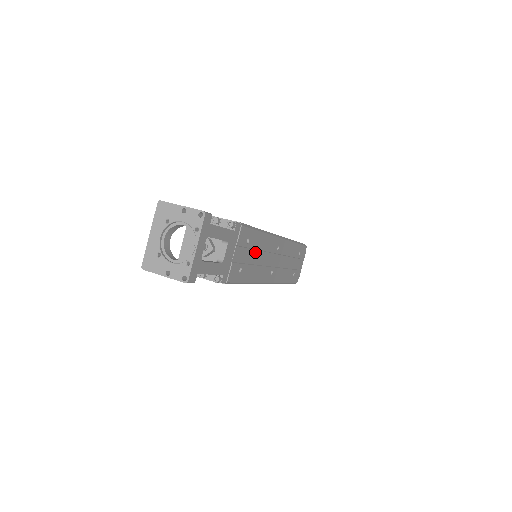
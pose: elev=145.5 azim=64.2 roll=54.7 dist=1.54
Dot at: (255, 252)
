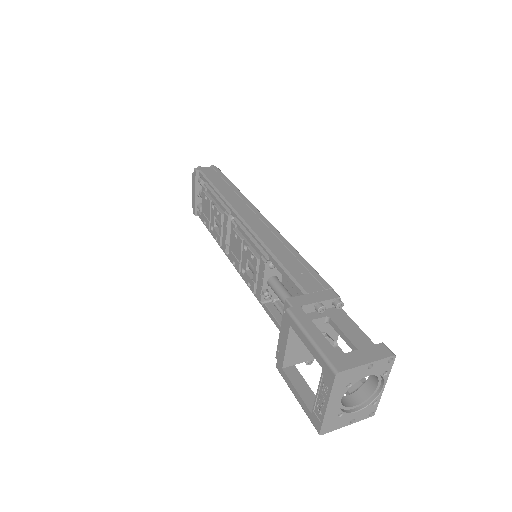
Dot at: occluded
